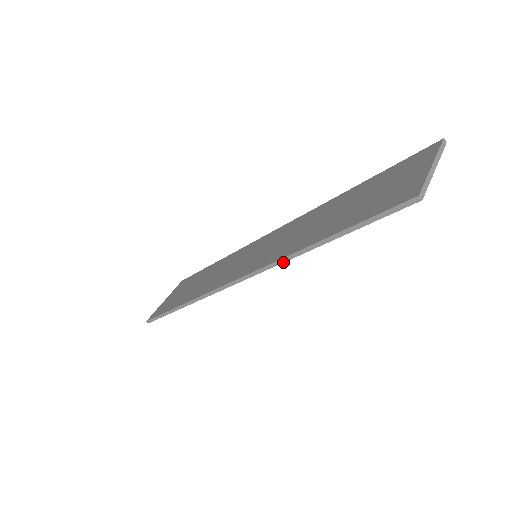
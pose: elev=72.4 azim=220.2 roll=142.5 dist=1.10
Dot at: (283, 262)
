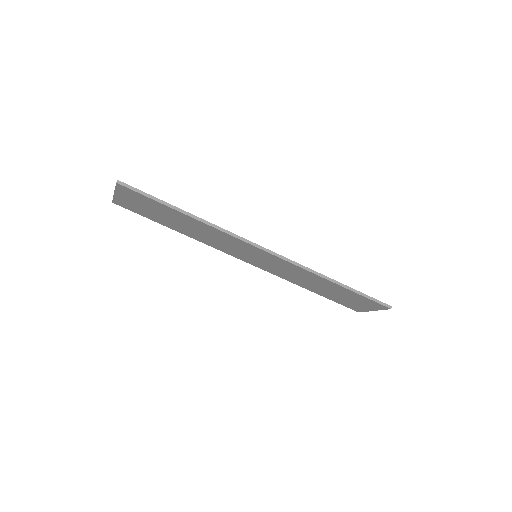
Dot at: (311, 272)
